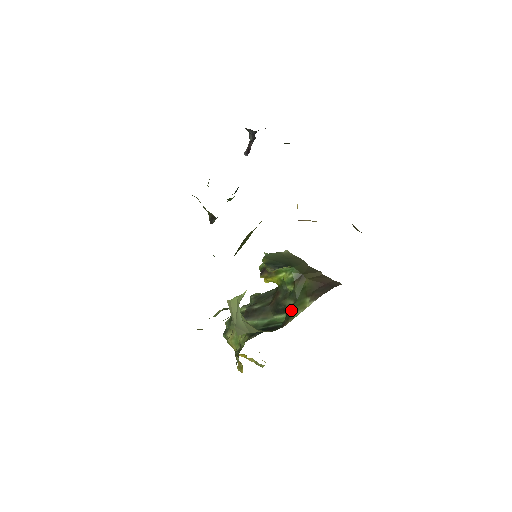
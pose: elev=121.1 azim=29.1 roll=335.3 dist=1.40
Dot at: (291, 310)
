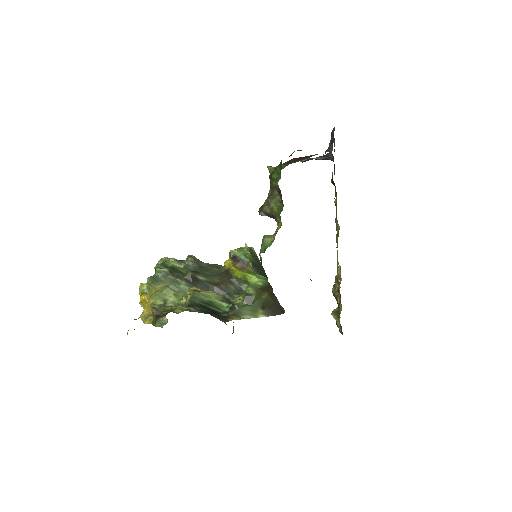
Dot at: (242, 309)
